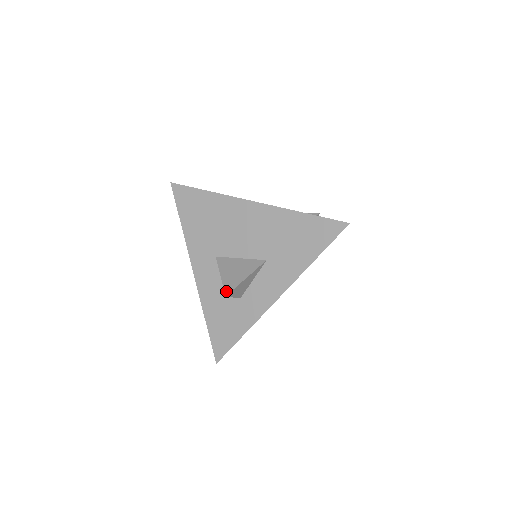
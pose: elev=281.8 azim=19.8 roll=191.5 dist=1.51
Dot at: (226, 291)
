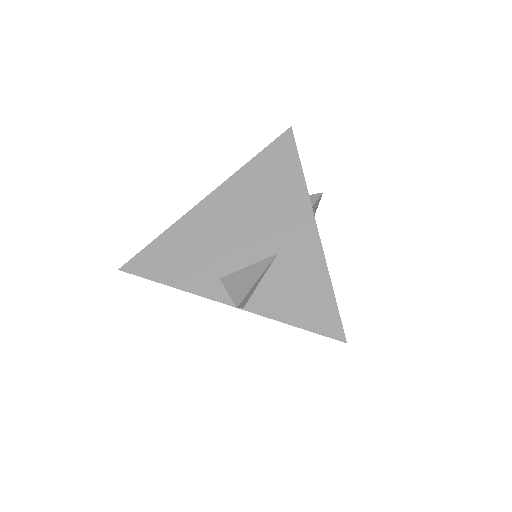
Dot at: occluded
